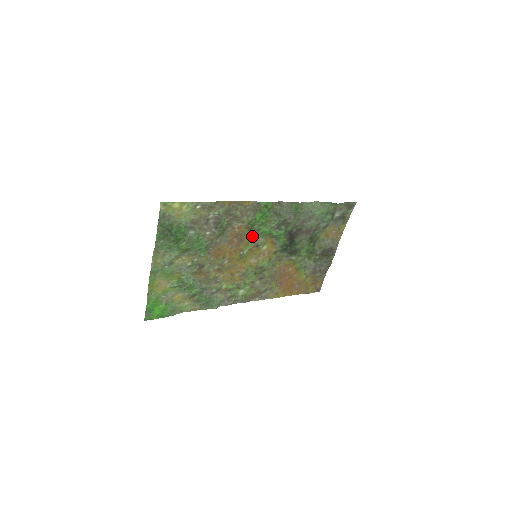
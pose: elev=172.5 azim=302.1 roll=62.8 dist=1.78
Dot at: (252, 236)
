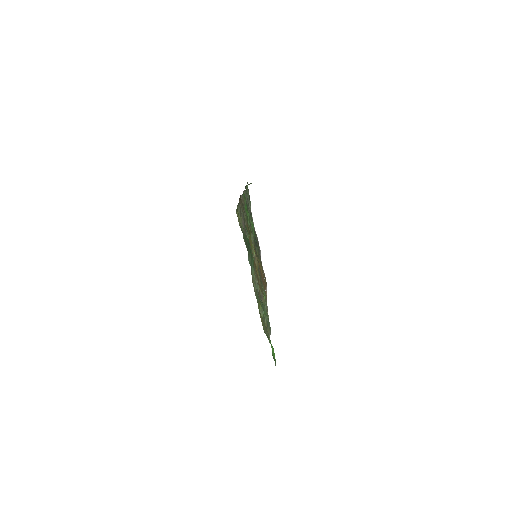
Dot at: (250, 235)
